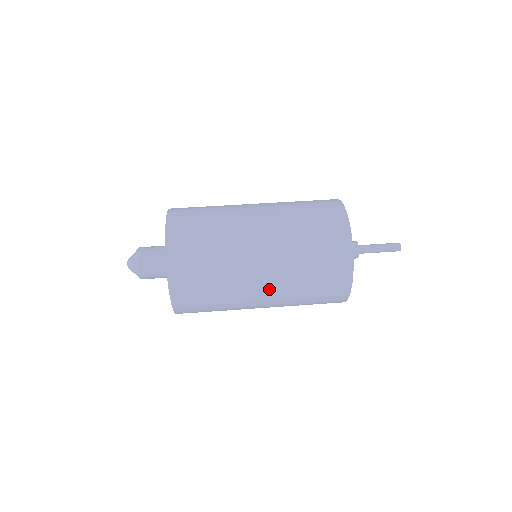
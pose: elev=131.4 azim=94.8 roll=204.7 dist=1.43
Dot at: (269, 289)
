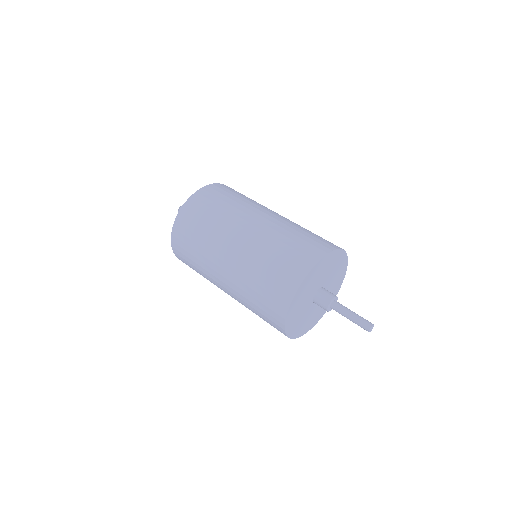
Dot at: (233, 258)
